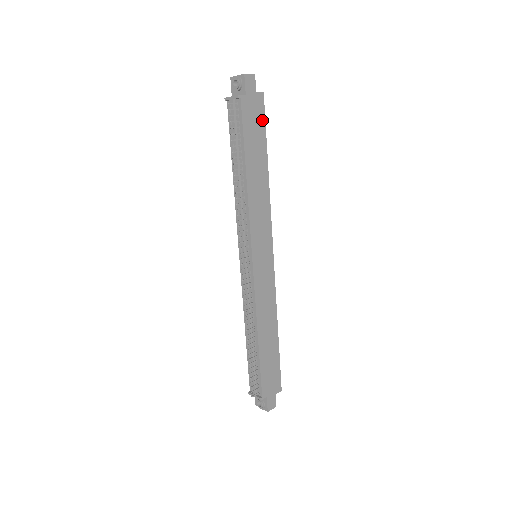
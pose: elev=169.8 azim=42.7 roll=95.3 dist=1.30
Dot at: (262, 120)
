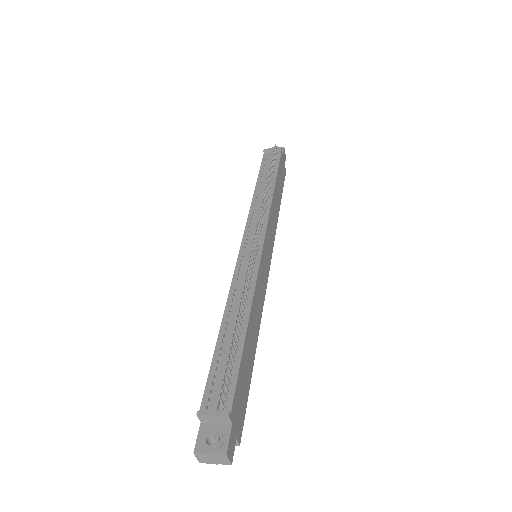
Dot at: (283, 181)
